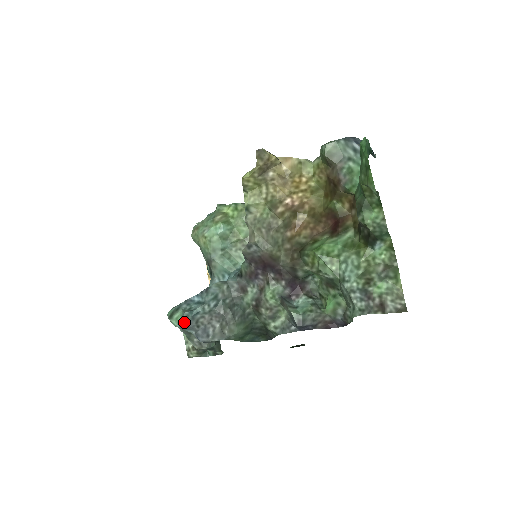
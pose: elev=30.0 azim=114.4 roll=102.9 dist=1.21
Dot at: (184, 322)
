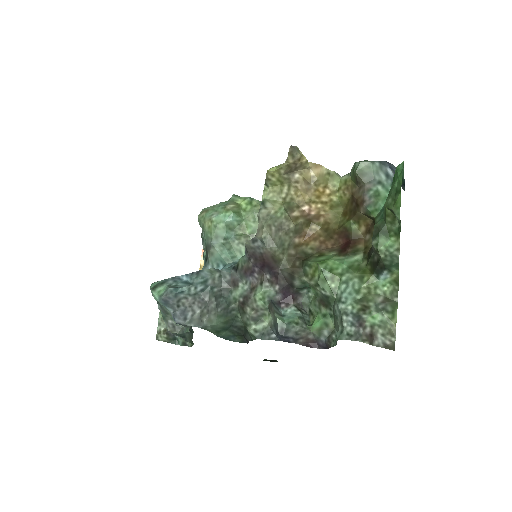
Dot at: (166, 297)
